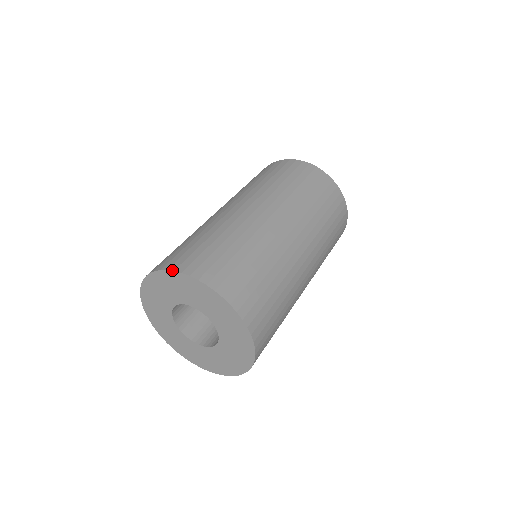
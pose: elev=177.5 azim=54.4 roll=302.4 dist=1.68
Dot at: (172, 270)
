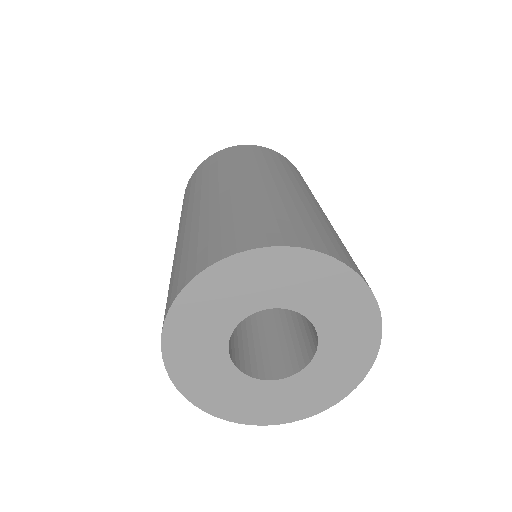
Dot at: (313, 249)
